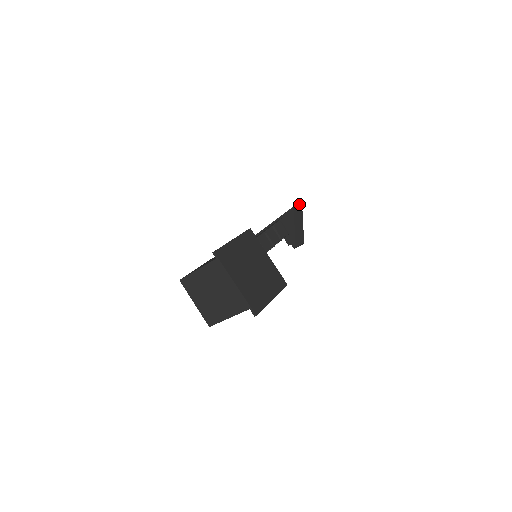
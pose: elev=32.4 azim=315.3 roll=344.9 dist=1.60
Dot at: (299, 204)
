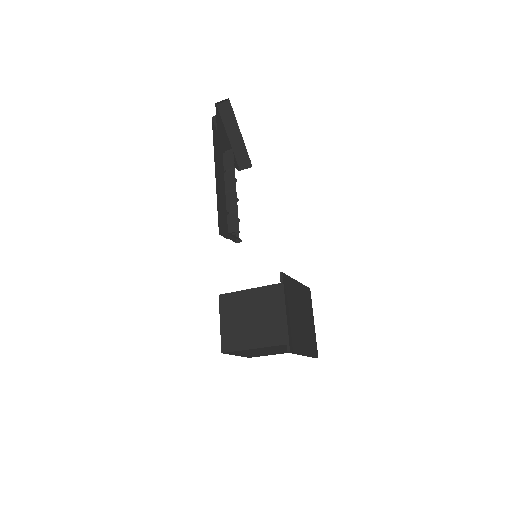
Dot at: (225, 100)
